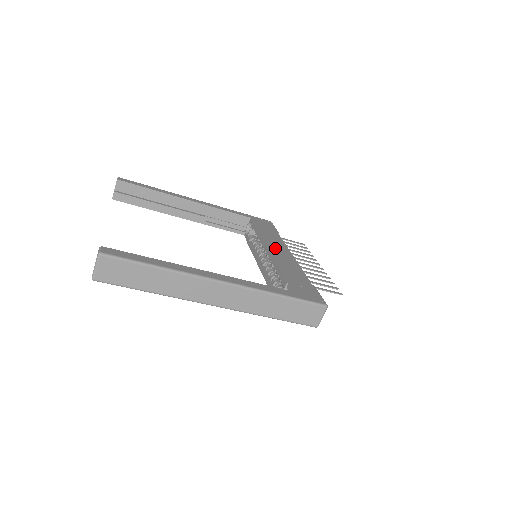
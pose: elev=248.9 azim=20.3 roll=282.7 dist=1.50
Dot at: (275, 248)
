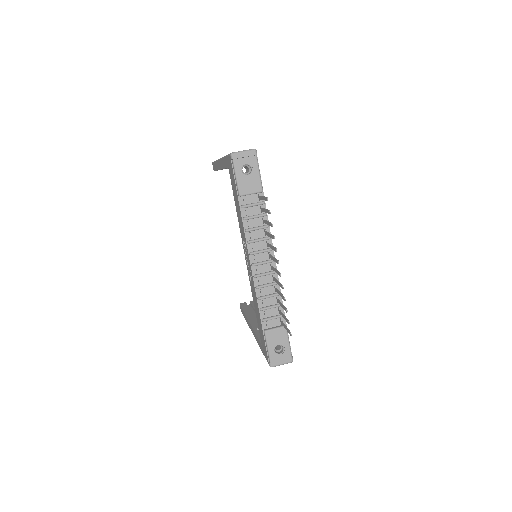
Dot at: occluded
